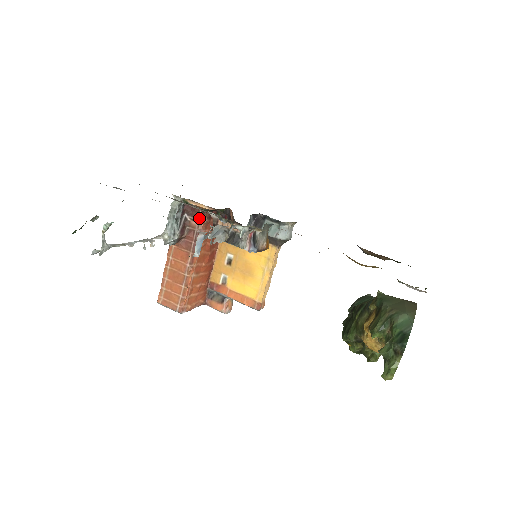
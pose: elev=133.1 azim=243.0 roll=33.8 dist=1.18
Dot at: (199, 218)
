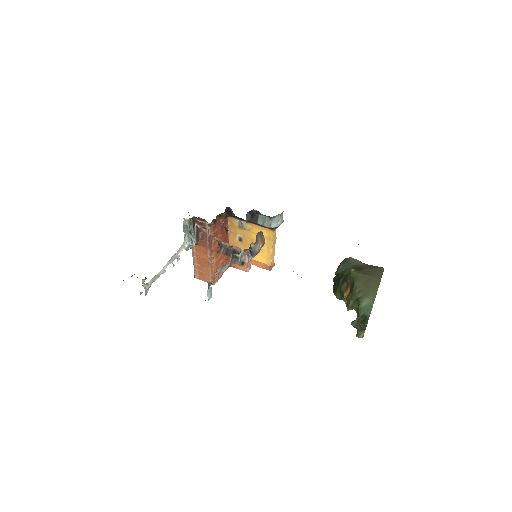
Dot at: (207, 227)
